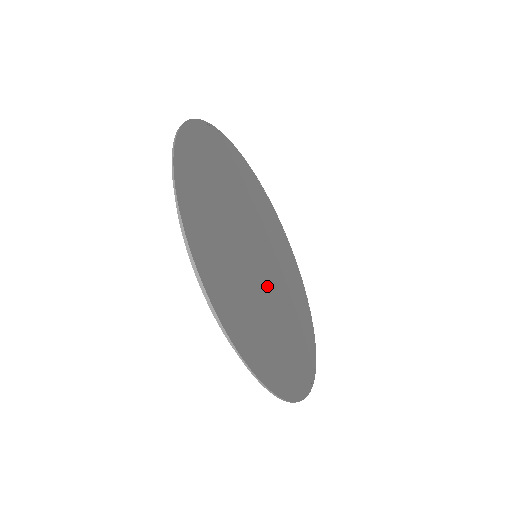
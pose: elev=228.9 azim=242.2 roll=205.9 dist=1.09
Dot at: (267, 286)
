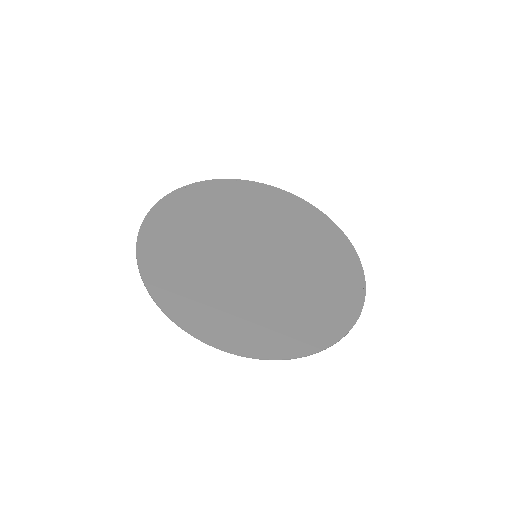
Dot at: (261, 275)
